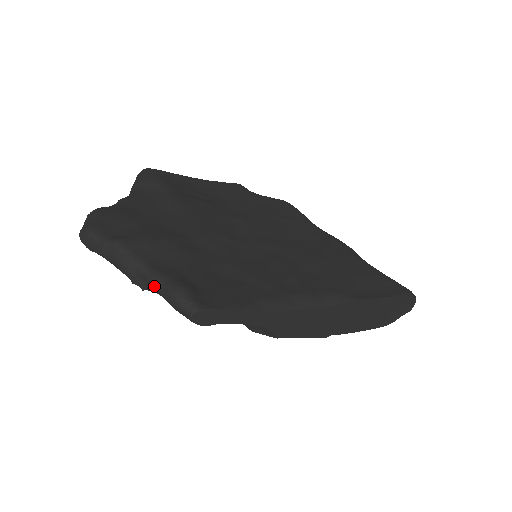
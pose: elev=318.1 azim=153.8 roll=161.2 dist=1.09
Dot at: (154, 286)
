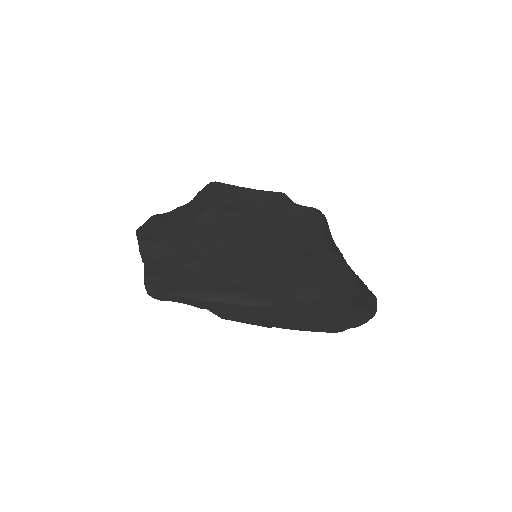
Dot at: occluded
